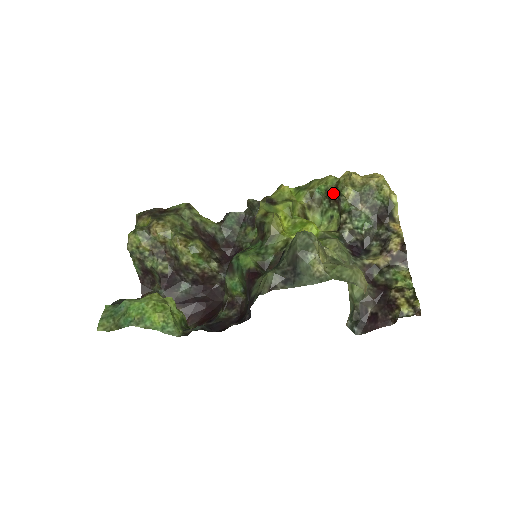
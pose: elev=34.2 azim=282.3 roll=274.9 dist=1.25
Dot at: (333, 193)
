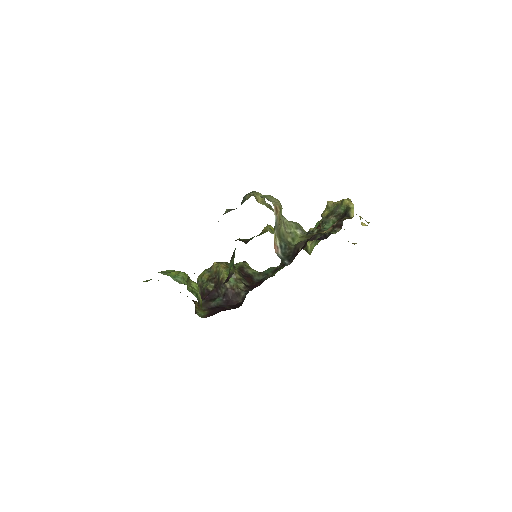
Dot at: (321, 222)
